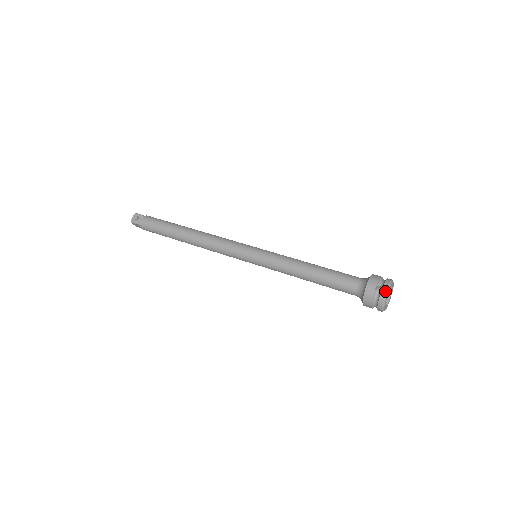
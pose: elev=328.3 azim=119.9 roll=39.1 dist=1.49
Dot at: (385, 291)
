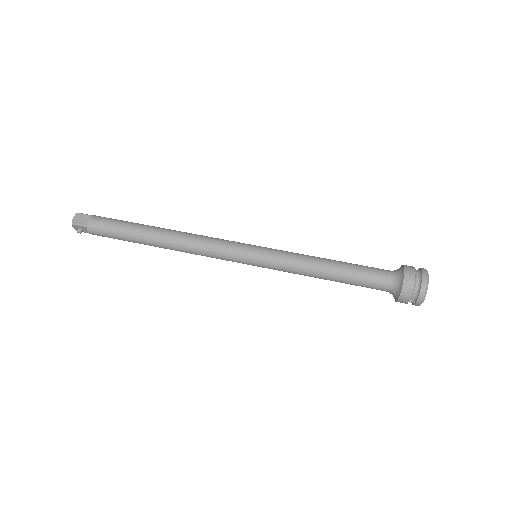
Dot at: (419, 305)
